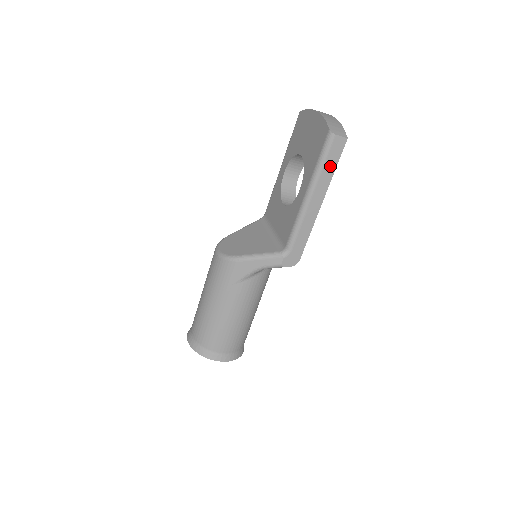
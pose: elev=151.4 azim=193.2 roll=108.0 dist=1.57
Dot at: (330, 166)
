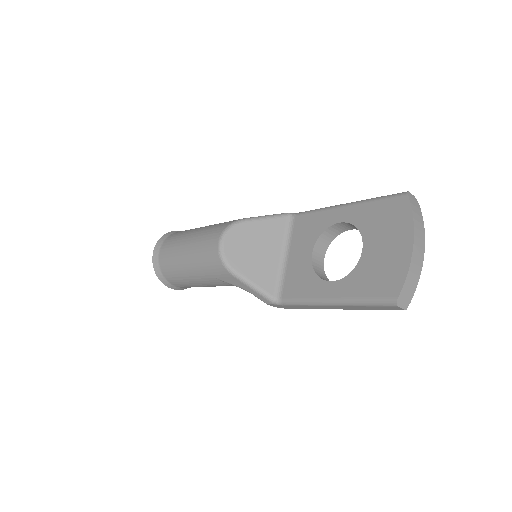
Dot at: (370, 308)
